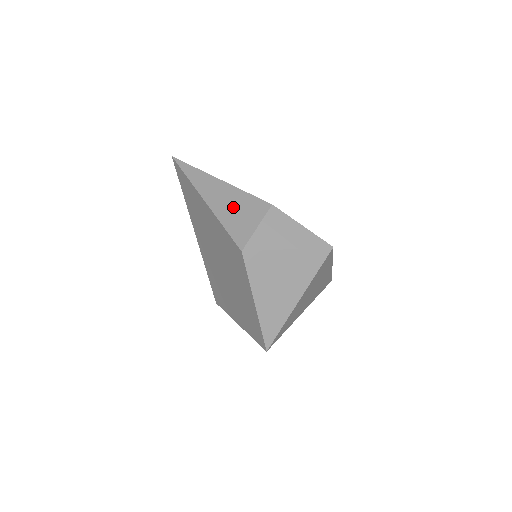
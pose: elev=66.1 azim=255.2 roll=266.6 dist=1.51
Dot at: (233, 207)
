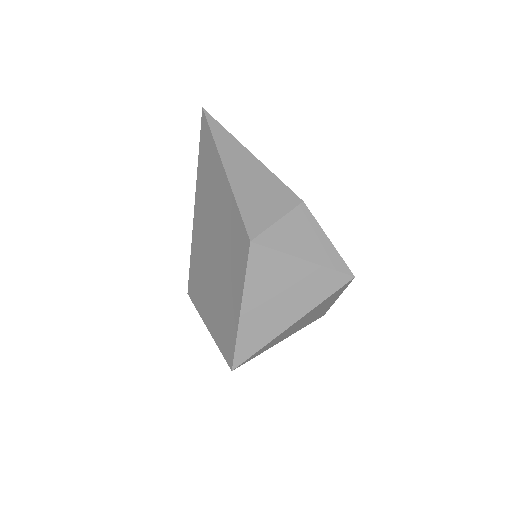
Dot at: (256, 187)
